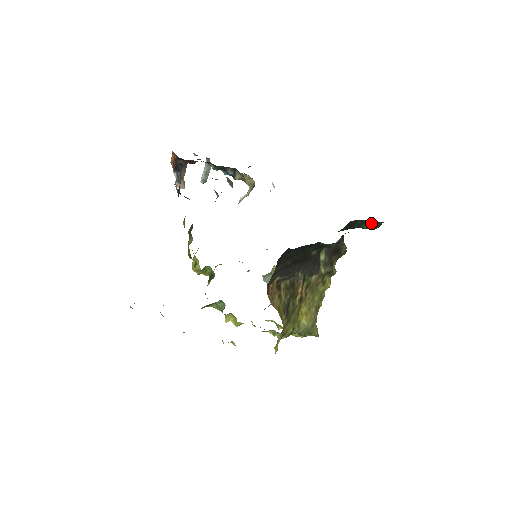
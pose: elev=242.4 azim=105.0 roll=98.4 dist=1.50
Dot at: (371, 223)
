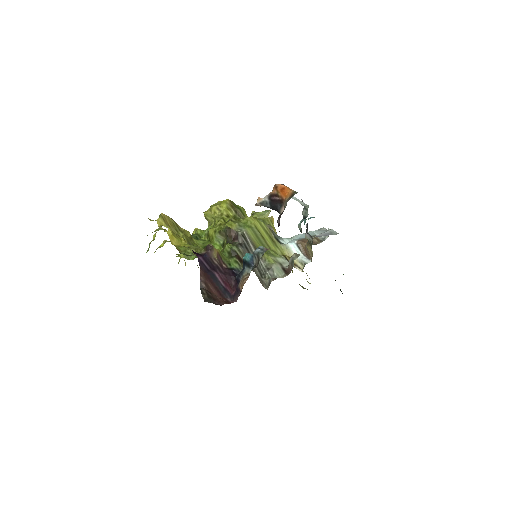
Dot at: (341, 291)
